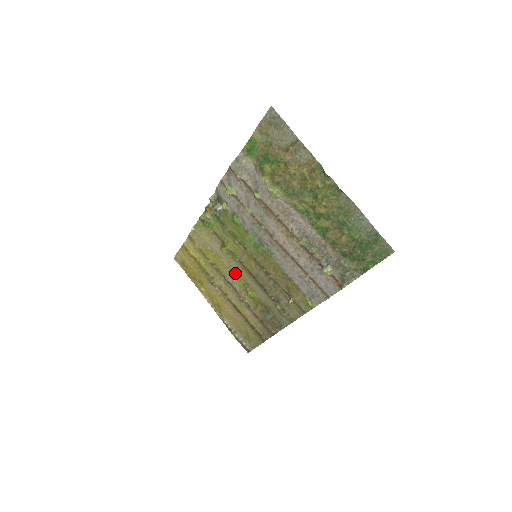
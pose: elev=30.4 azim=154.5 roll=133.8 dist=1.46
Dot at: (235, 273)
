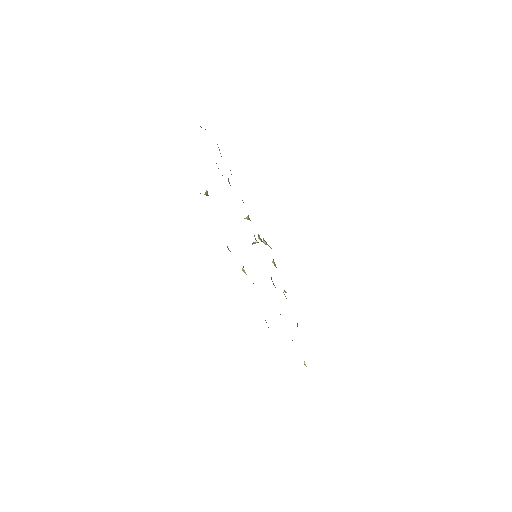
Dot at: occluded
